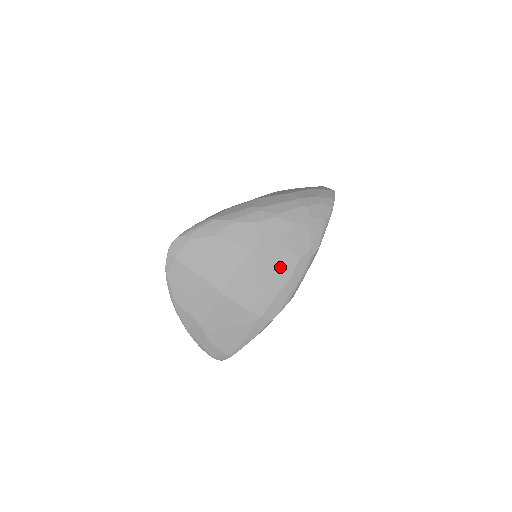
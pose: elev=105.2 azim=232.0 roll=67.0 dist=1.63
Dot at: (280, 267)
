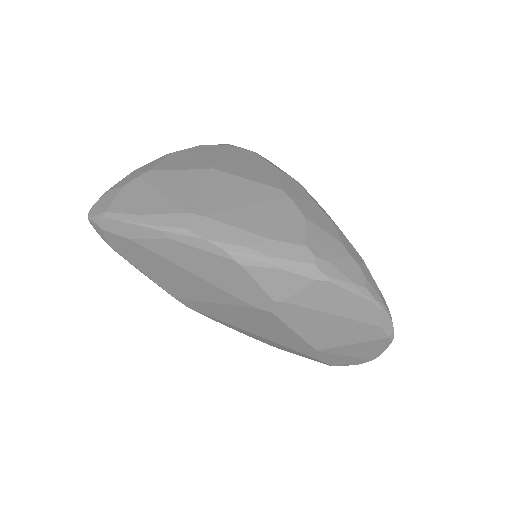
Dot at: (278, 224)
